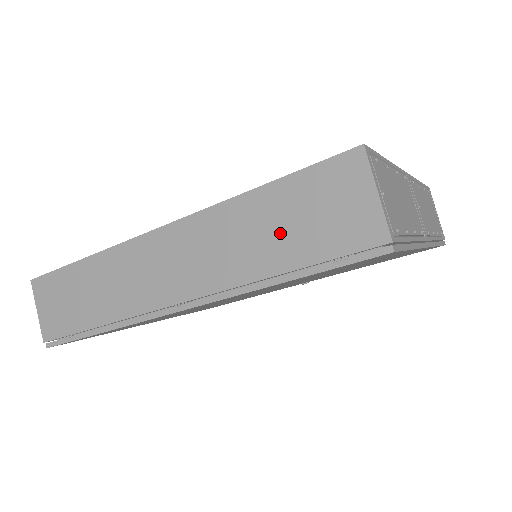
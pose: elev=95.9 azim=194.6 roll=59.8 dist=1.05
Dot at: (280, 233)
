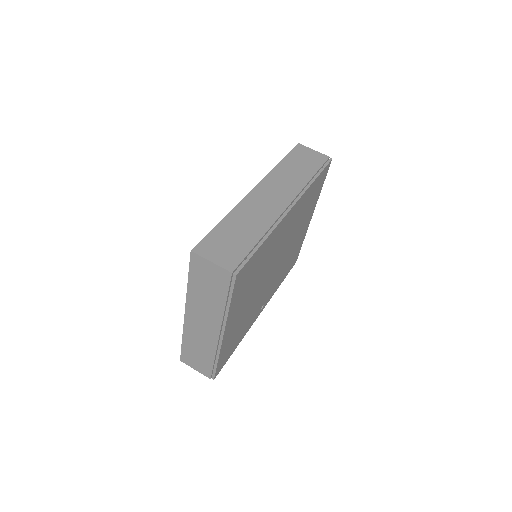
Dot at: (300, 168)
